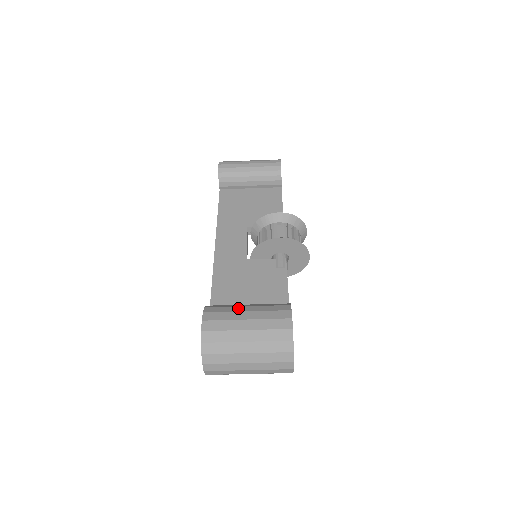
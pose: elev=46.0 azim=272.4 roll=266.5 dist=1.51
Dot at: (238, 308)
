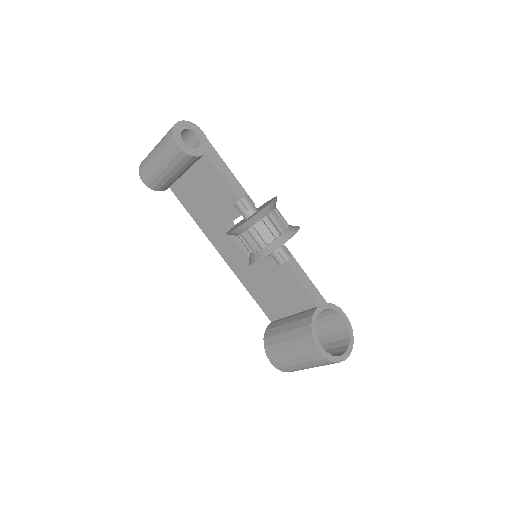
Dot at: (282, 346)
